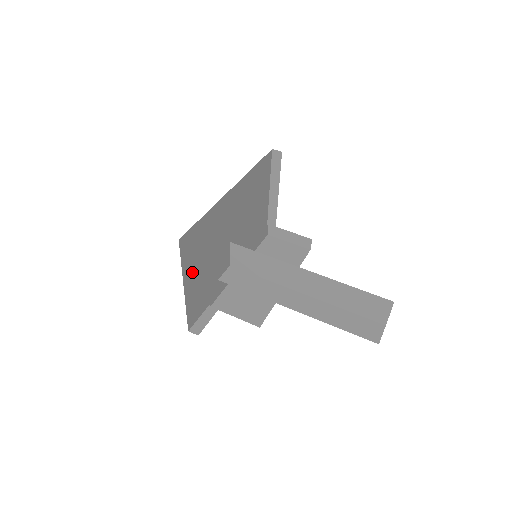
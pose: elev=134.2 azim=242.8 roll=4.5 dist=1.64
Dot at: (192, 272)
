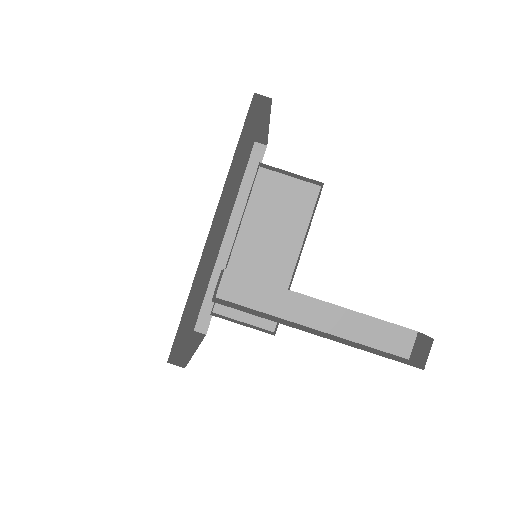
Dot at: (186, 327)
